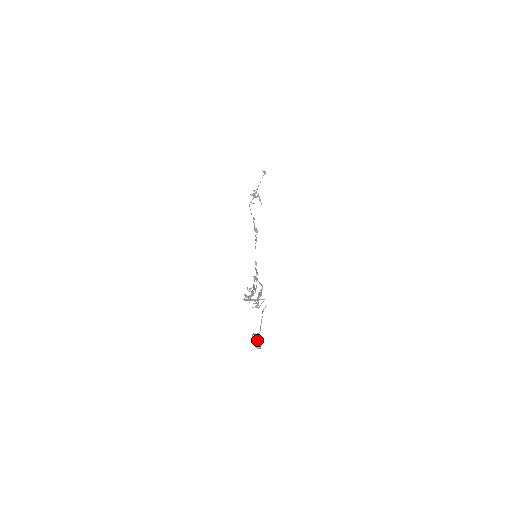
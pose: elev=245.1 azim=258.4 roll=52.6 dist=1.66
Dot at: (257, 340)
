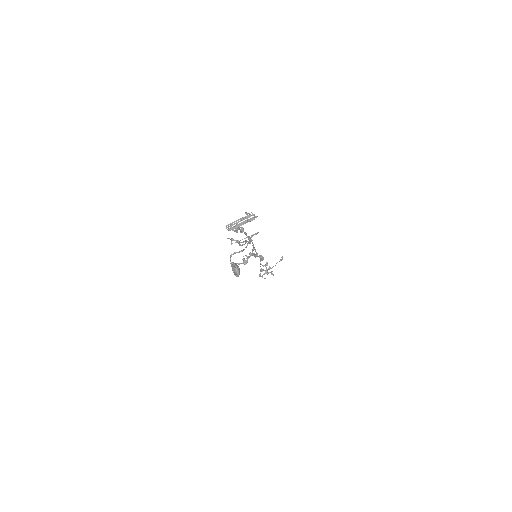
Dot at: (235, 263)
